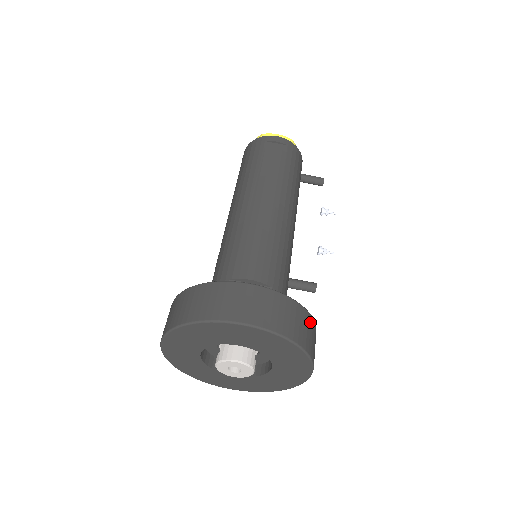
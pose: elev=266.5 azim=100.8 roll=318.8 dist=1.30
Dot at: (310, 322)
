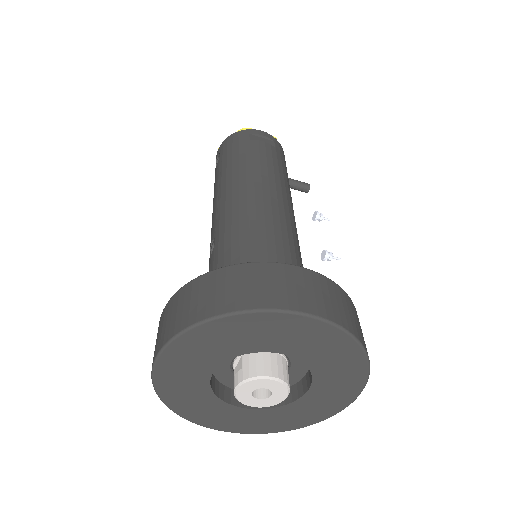
Dot at: occluded
